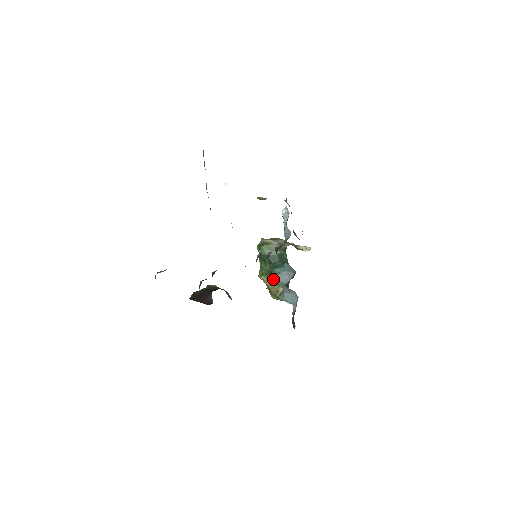
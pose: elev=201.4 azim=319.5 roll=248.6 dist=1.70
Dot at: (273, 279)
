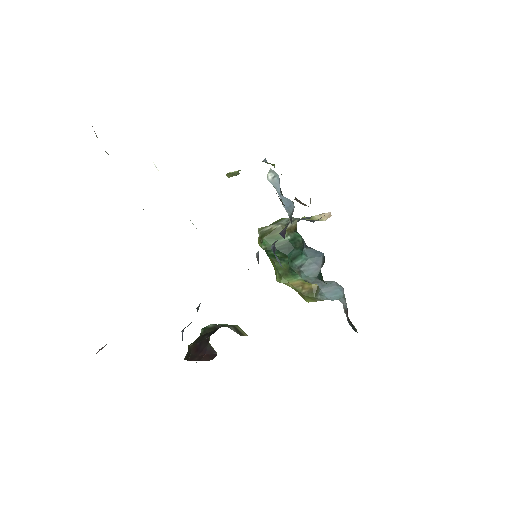
Dot at: (297, 277)
